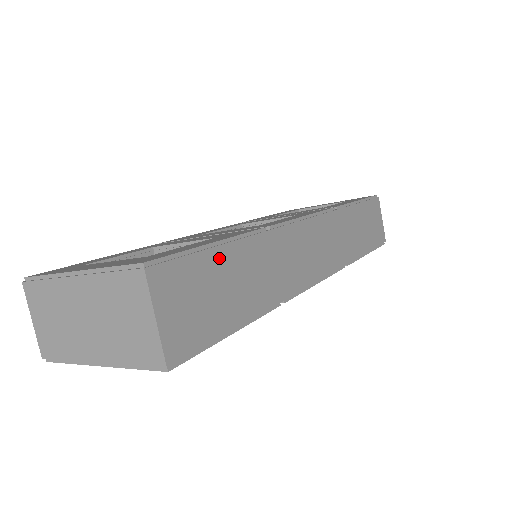
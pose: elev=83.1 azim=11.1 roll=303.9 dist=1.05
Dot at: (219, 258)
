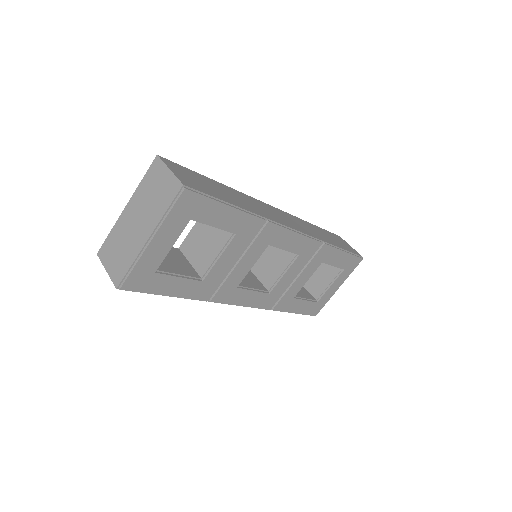
Dot at: (205, 179)
